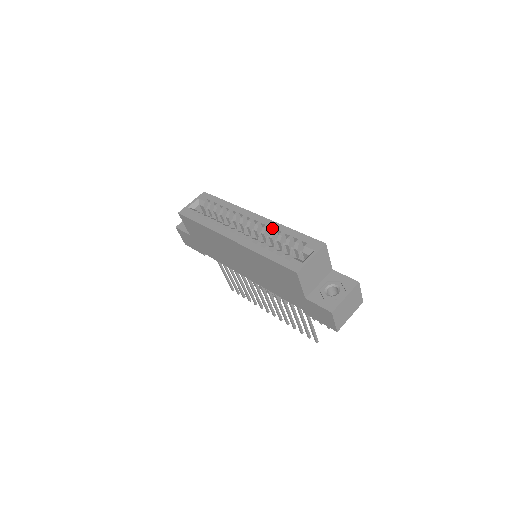
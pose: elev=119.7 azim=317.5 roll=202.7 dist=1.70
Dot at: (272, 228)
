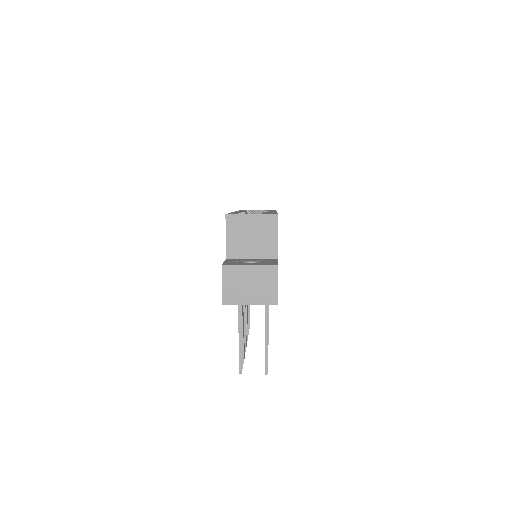
Dot at: occluded
